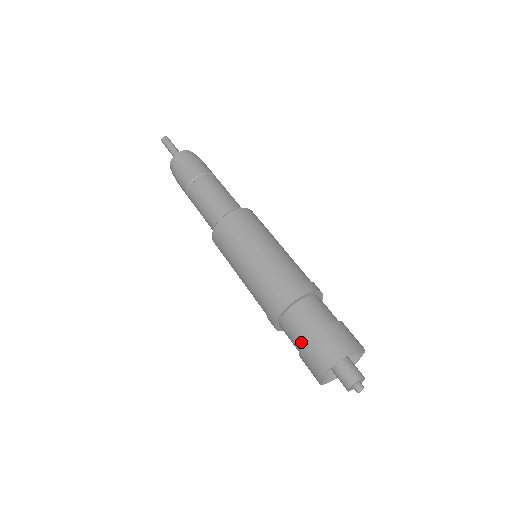
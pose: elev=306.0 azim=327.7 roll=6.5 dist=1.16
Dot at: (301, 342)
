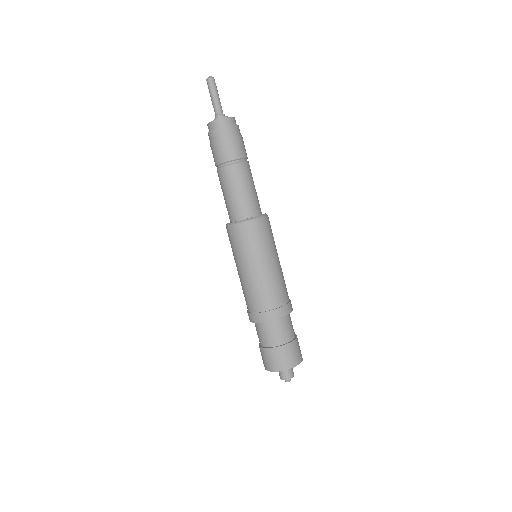
Dot at: (266, 344)
